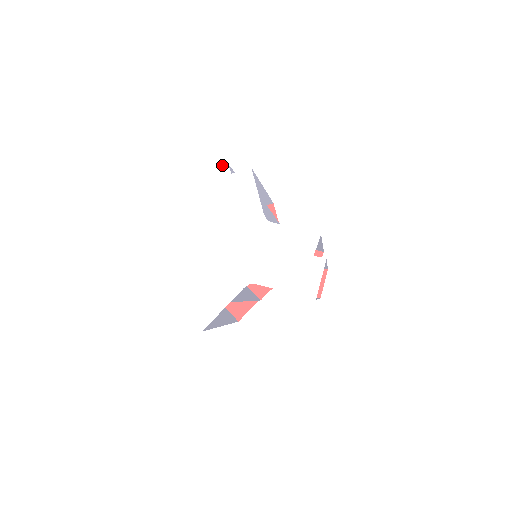
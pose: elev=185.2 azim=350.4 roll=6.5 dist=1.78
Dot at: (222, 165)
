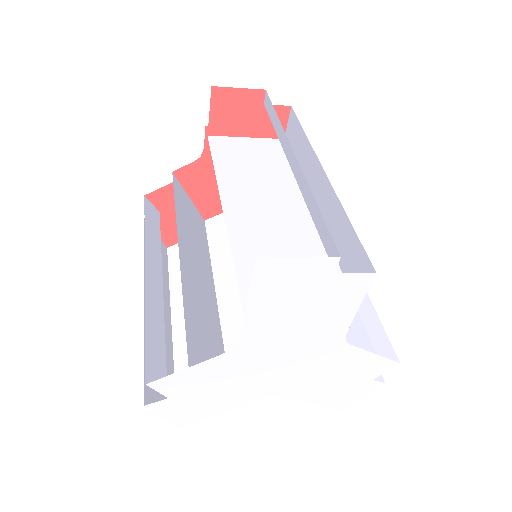
Dot at: occluded
